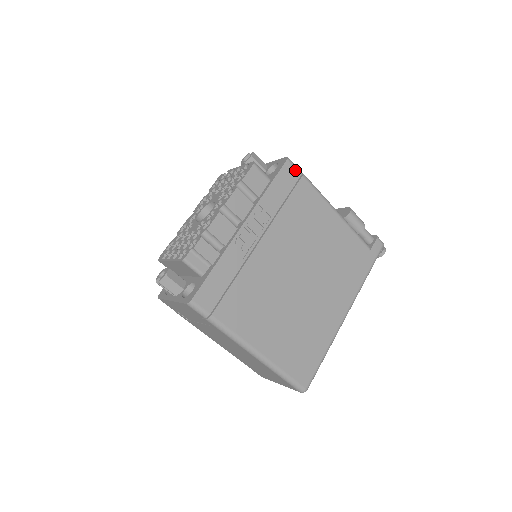
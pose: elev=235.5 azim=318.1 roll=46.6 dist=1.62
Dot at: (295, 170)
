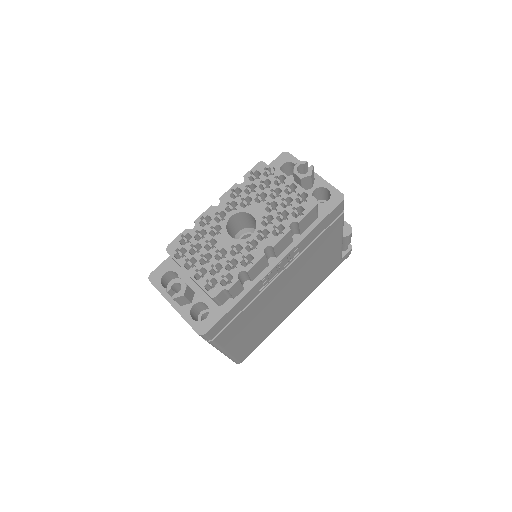
Dot at: (341, 208)
